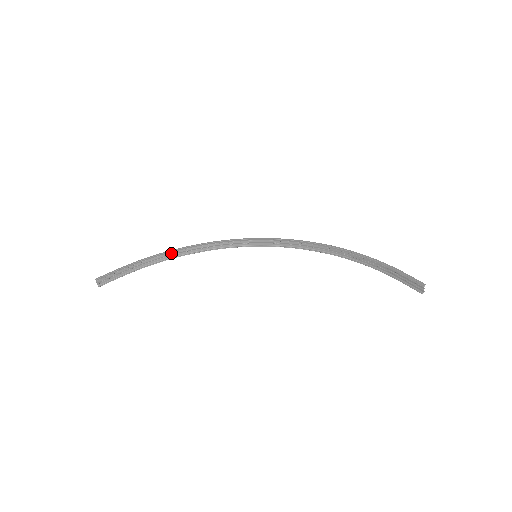
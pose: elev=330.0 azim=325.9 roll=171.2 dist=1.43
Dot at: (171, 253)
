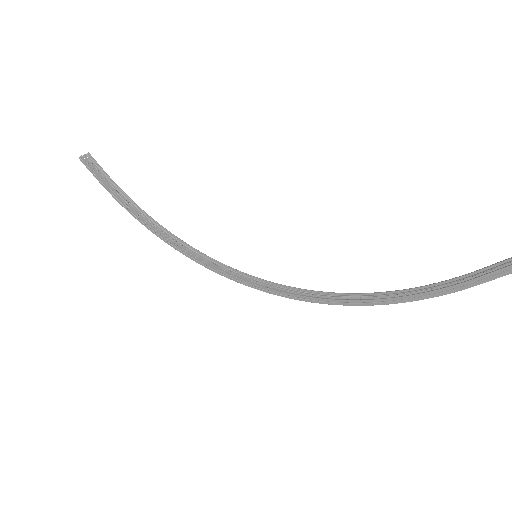
Dot at: (157, 227)
